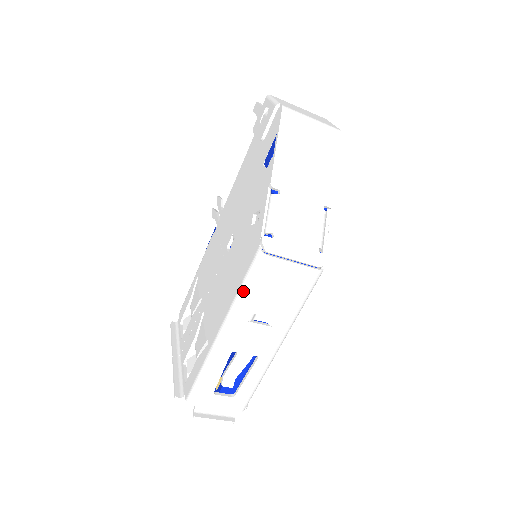
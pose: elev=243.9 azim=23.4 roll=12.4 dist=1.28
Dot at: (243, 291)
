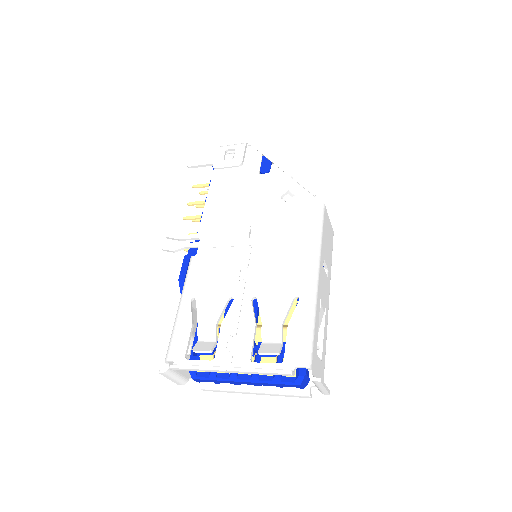
Dot at: (320, 234)
